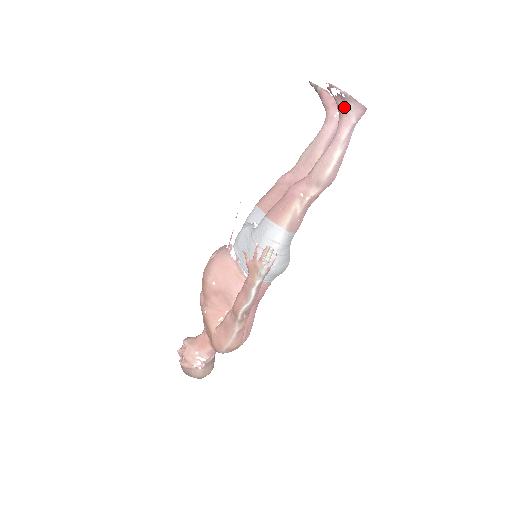
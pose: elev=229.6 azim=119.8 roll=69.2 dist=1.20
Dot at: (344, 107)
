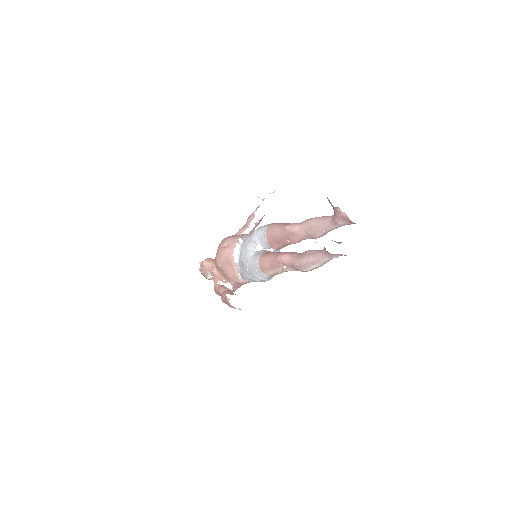
Dot at: (328, 252)
